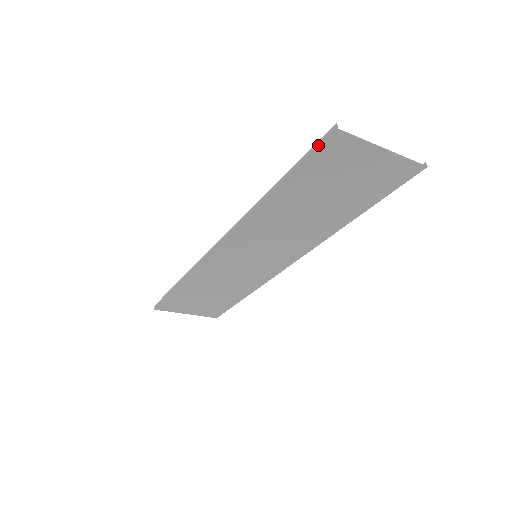
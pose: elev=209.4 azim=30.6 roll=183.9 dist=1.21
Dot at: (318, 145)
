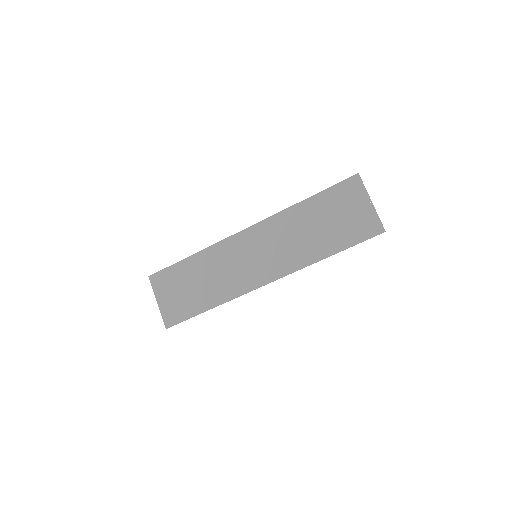
Dot at: (345, 181)
